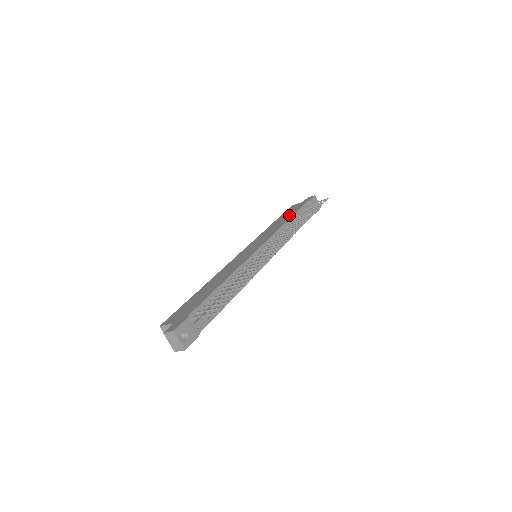
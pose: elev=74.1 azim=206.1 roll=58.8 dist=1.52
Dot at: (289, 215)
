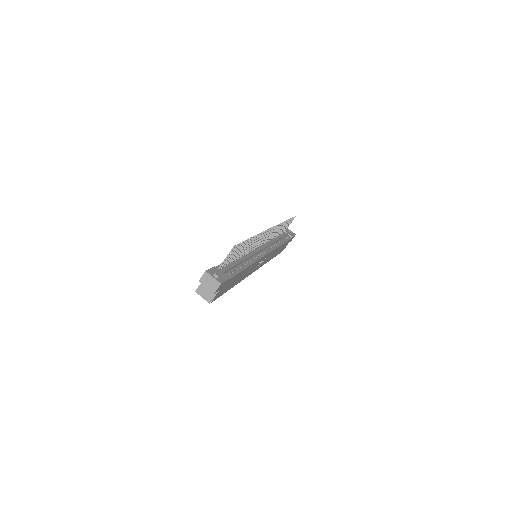
Dot at: occluded
